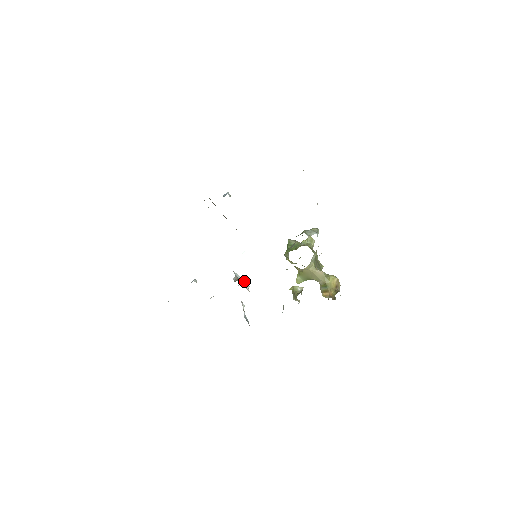
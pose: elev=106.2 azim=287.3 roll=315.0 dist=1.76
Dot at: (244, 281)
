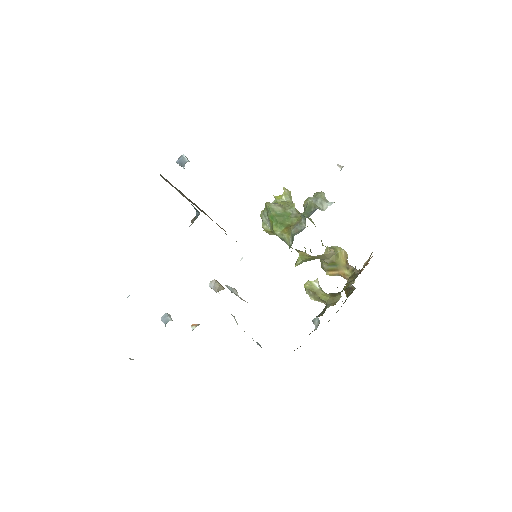
Dot at: (234, 289)
